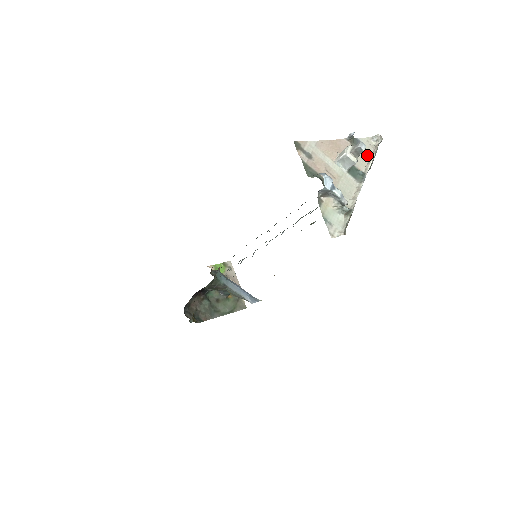
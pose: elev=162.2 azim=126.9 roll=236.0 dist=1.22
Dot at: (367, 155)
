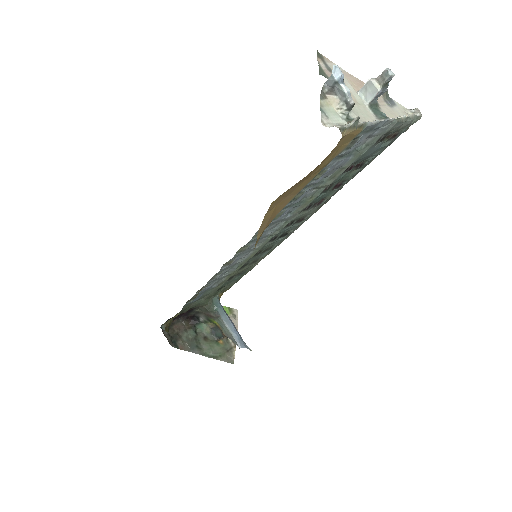
Dot at: (398, 114)
